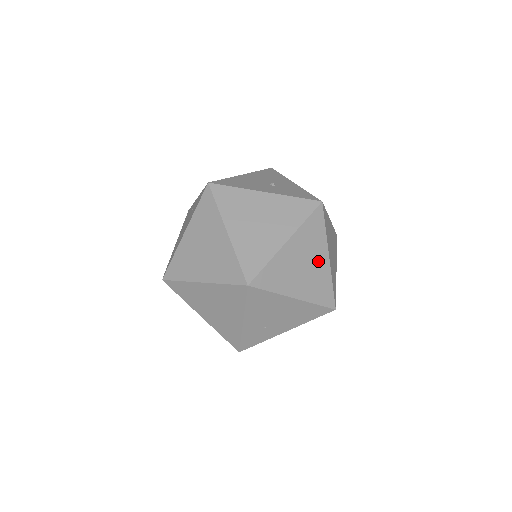
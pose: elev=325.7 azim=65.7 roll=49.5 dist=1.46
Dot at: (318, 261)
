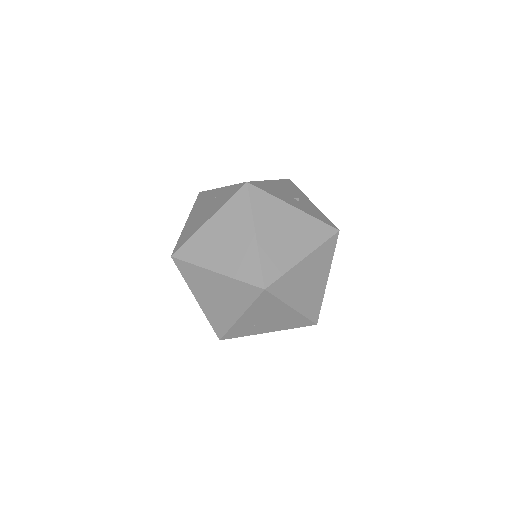
Dot at: (319, 280)
